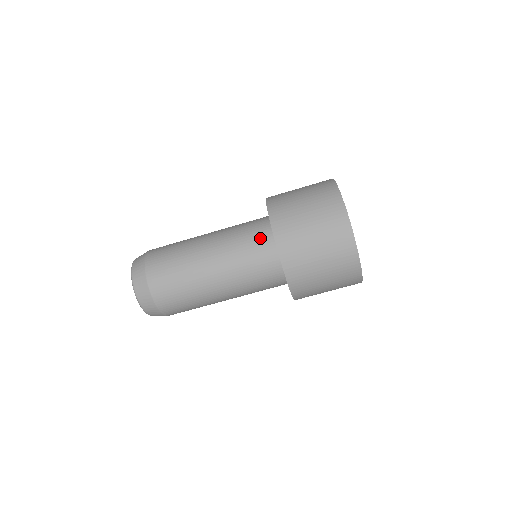
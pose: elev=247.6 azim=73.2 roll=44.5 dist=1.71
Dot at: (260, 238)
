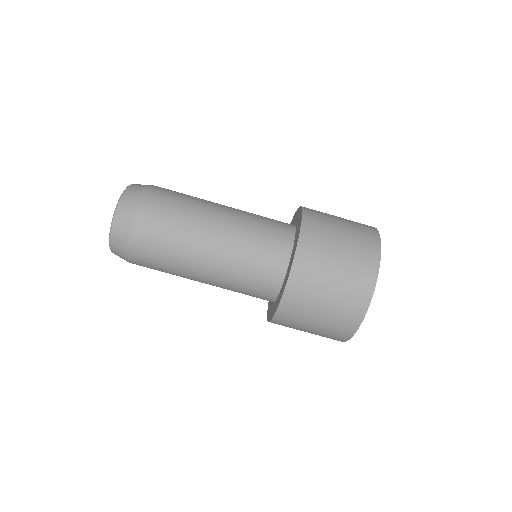
Dot at: (267, 277)
